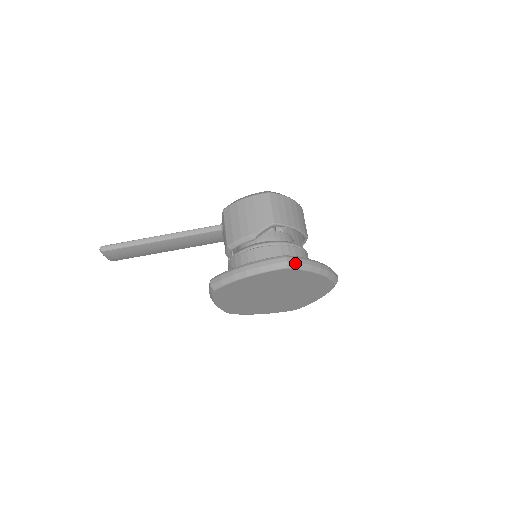
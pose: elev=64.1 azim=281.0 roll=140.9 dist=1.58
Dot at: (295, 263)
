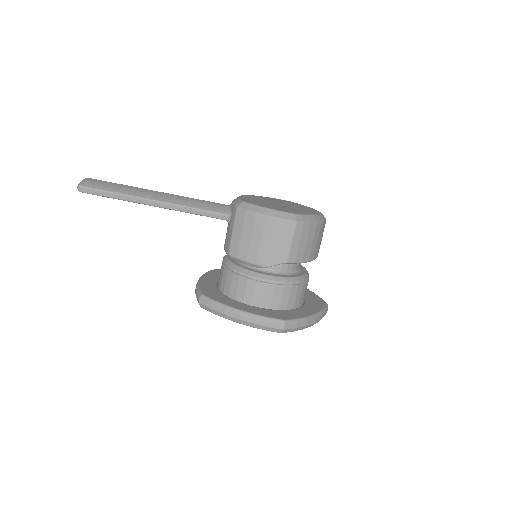
Dot at: (291, 329)
